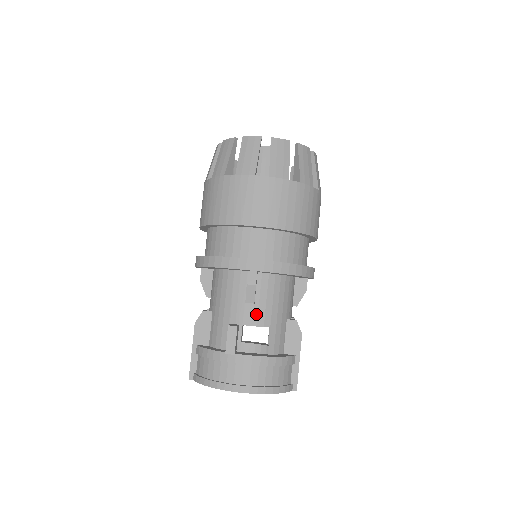
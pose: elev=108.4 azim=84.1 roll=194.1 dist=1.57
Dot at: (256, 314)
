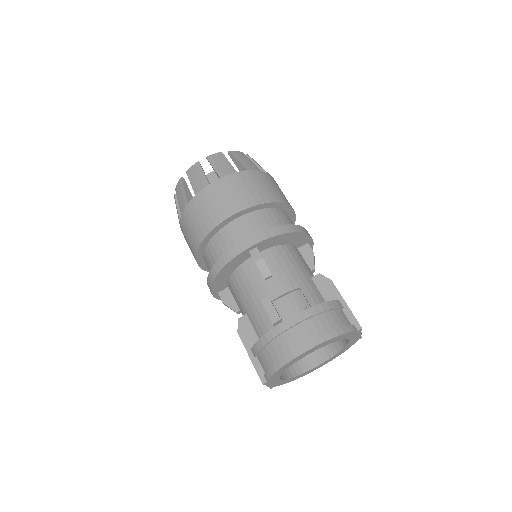
Dot at: (280, 283)
